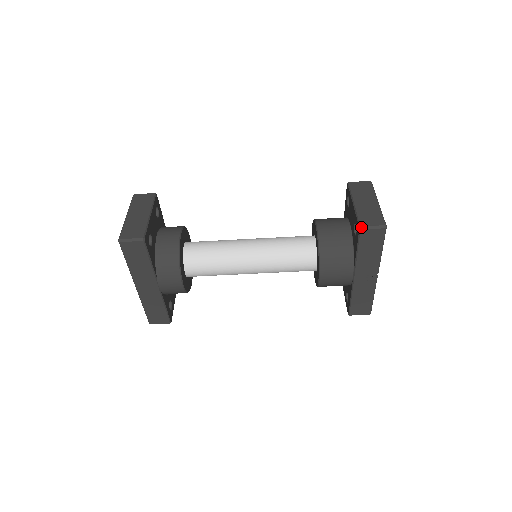
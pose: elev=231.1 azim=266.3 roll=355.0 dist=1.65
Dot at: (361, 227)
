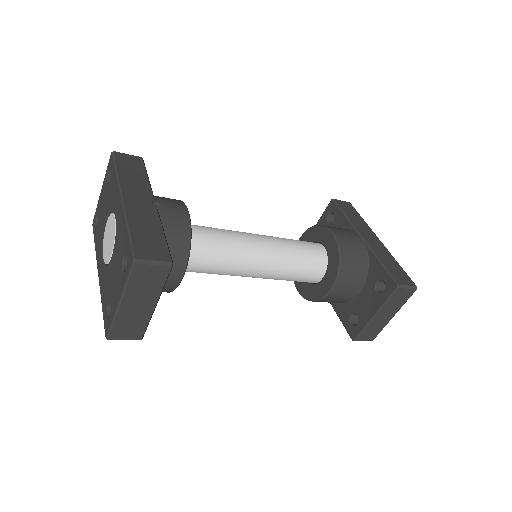
Dot at: occluded
